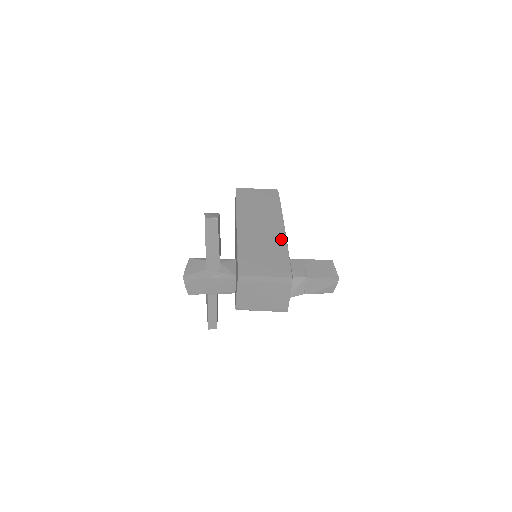
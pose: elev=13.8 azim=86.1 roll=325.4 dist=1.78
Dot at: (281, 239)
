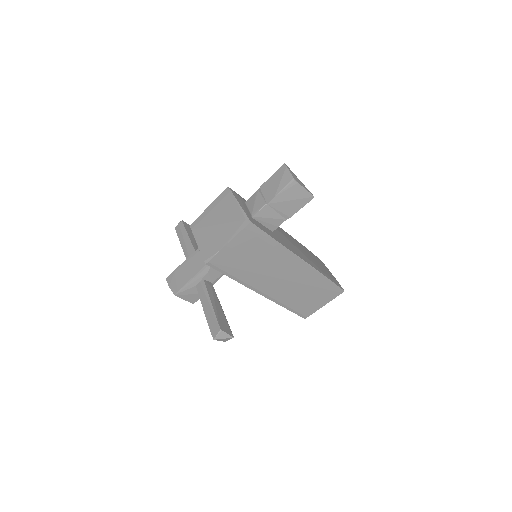
Dot at: occluded
